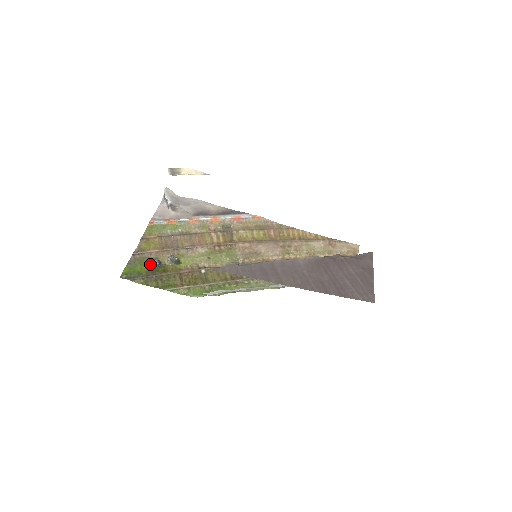
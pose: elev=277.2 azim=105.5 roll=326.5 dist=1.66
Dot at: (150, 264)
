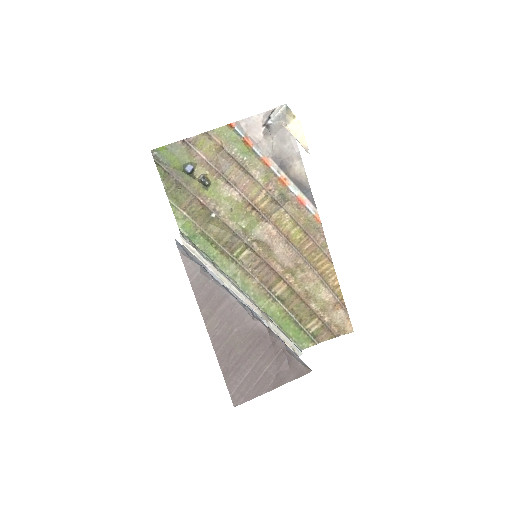
Dot at: (184, 165)
